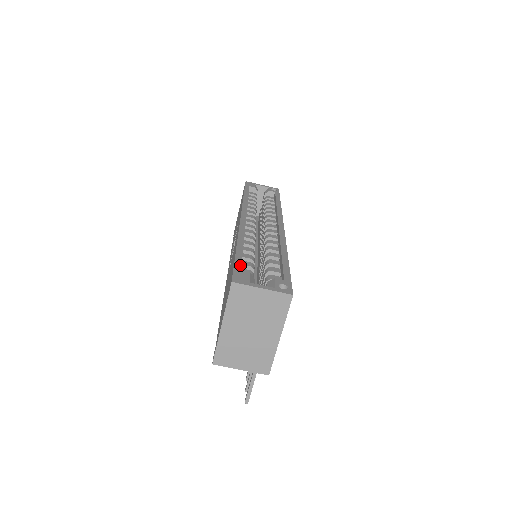
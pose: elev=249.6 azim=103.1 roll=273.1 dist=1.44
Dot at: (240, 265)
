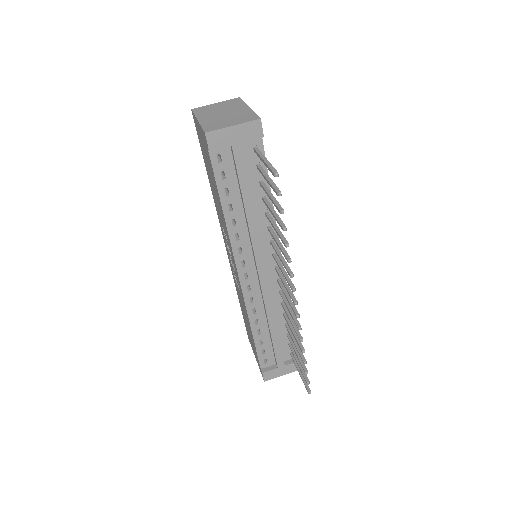
Dot at: occluded
